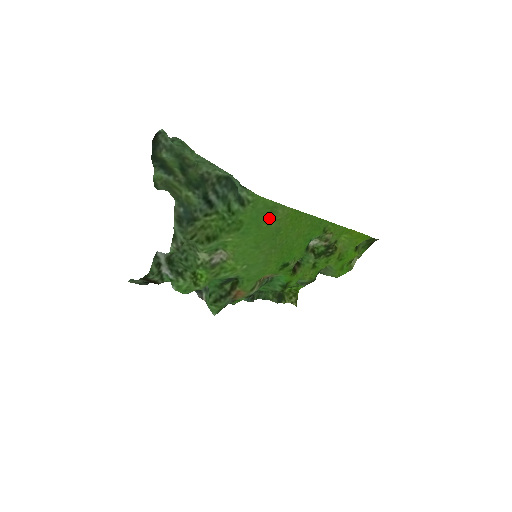
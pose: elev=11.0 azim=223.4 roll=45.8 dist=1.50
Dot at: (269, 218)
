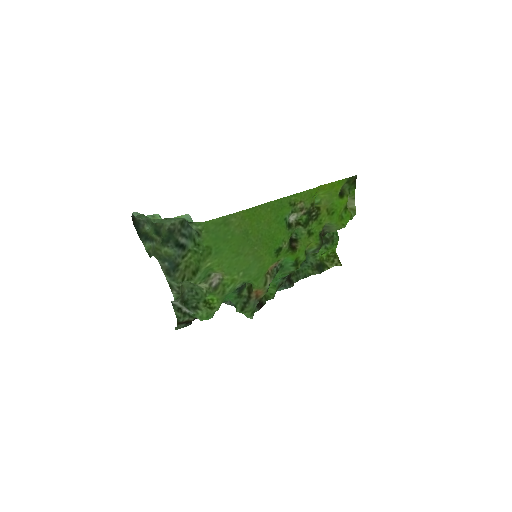
Dot at: (228, 230)
